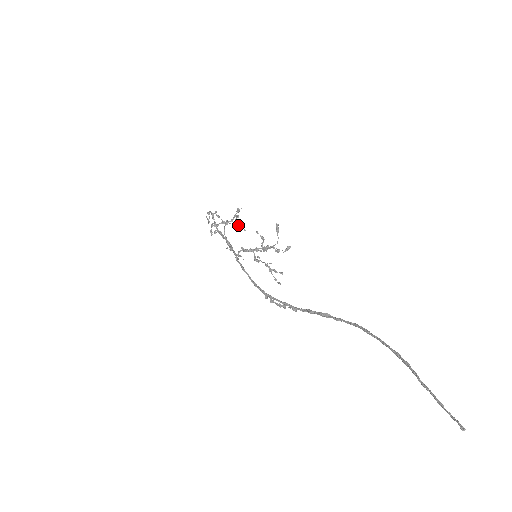
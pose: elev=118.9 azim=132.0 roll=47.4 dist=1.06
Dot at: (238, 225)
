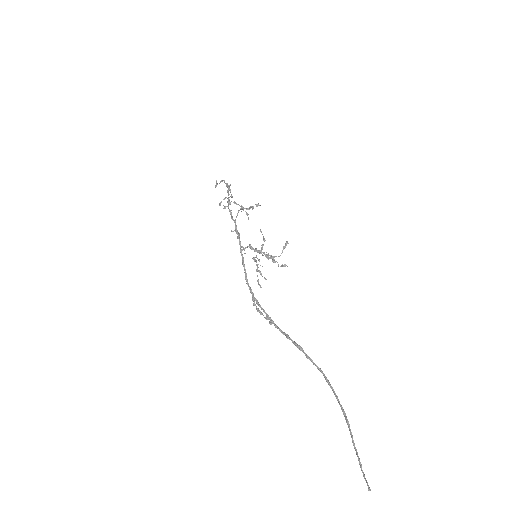
Dot at: (245, 211)
